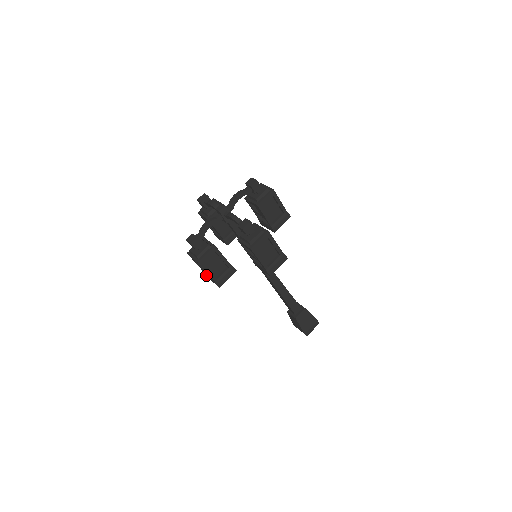
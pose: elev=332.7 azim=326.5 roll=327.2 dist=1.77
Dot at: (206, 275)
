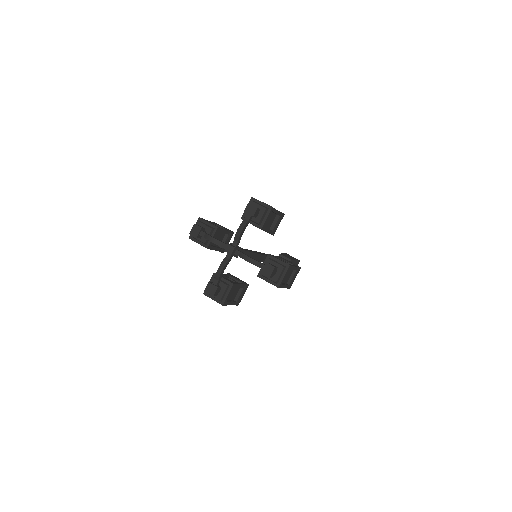
Dot at: occluded
